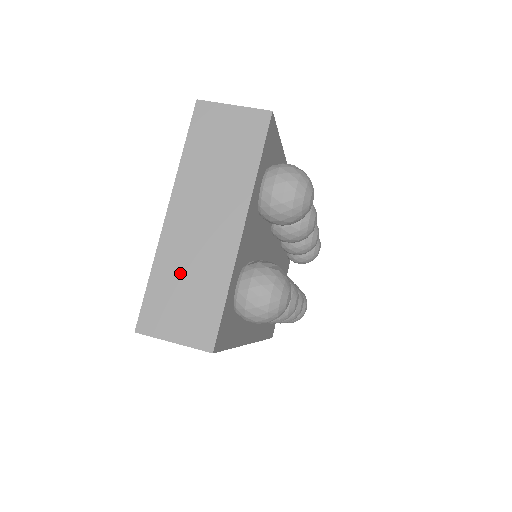
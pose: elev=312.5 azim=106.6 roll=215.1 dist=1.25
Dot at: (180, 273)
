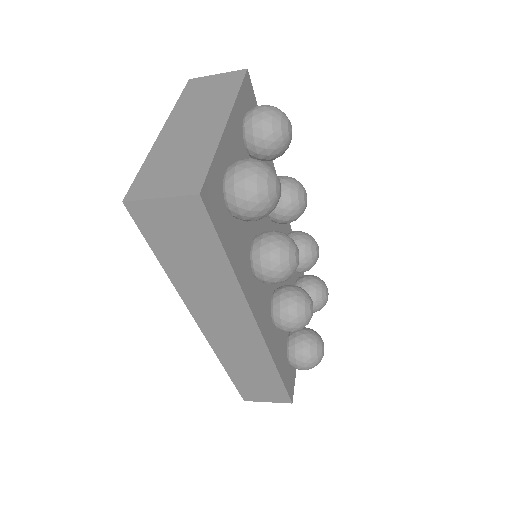
Dot at: (170, 157)
